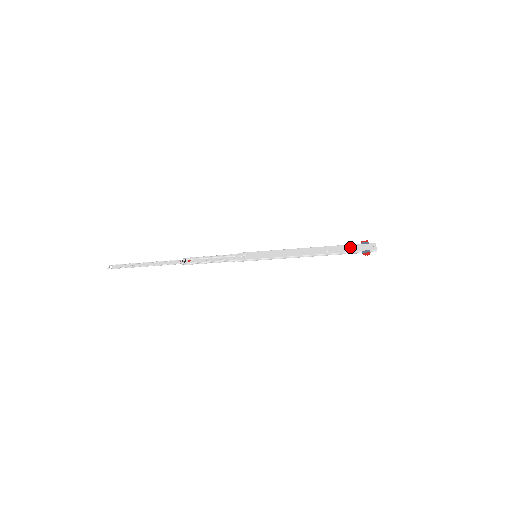
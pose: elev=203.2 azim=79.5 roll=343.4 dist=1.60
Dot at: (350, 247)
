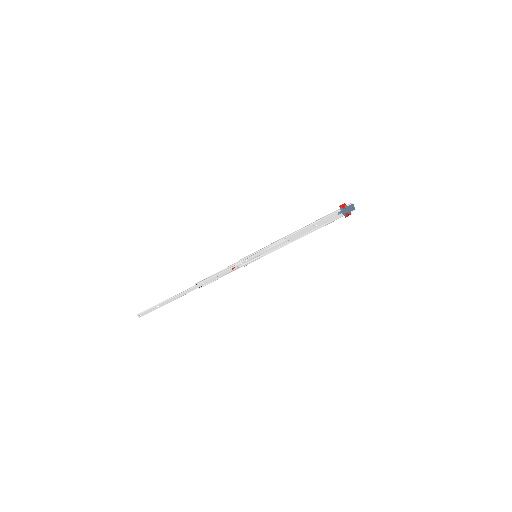
Dot at: (333, 217)
